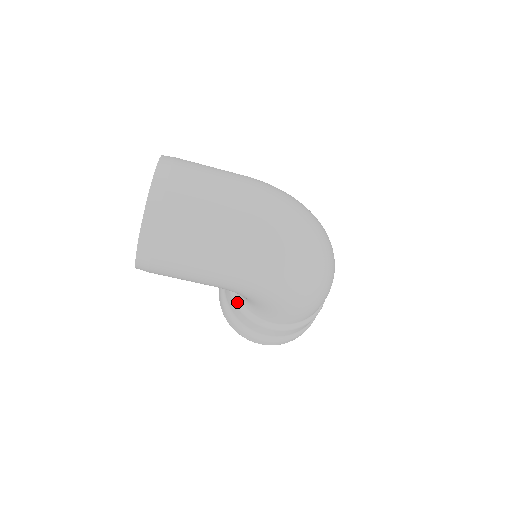
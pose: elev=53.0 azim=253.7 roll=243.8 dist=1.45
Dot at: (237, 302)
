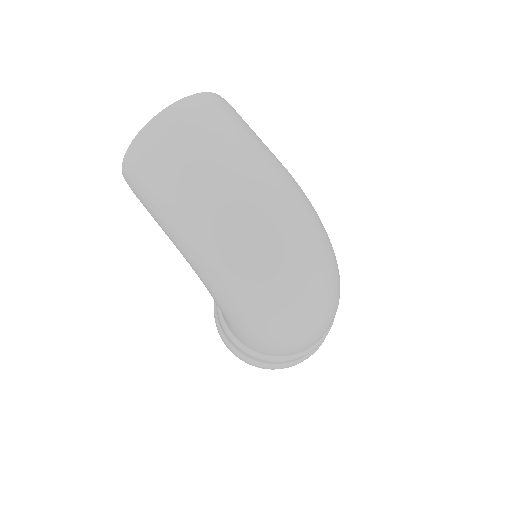
Dot at: occluded
